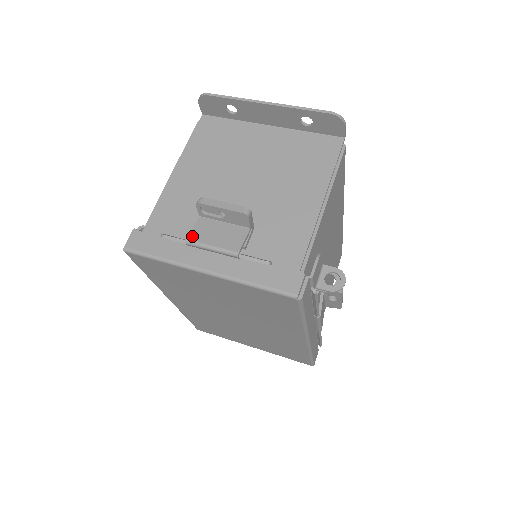
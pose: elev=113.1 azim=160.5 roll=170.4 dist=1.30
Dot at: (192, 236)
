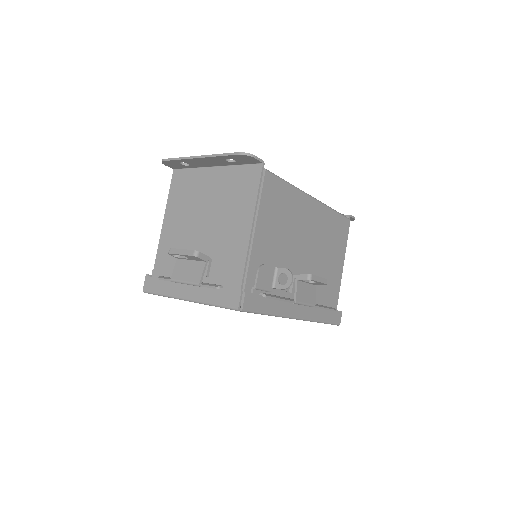
Dot at: (173, 276)
